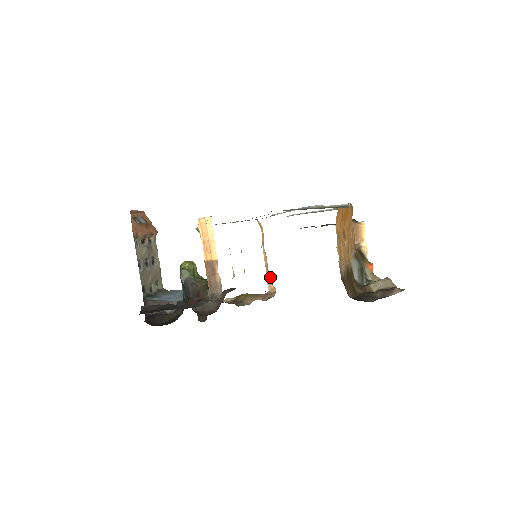
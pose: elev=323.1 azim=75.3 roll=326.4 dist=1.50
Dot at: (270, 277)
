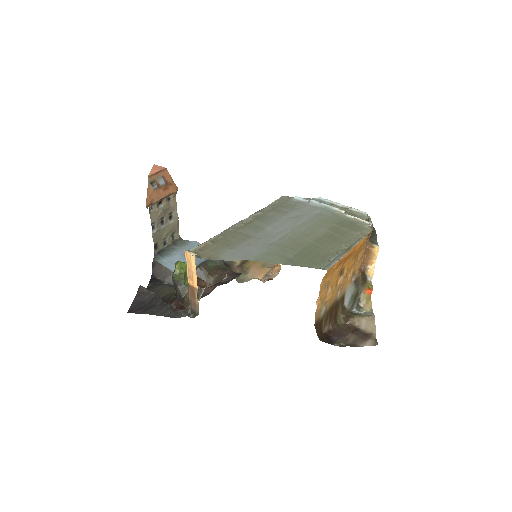
Dot at: occluded
